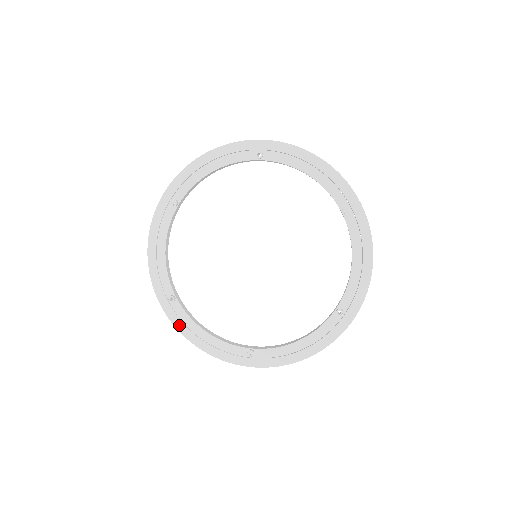
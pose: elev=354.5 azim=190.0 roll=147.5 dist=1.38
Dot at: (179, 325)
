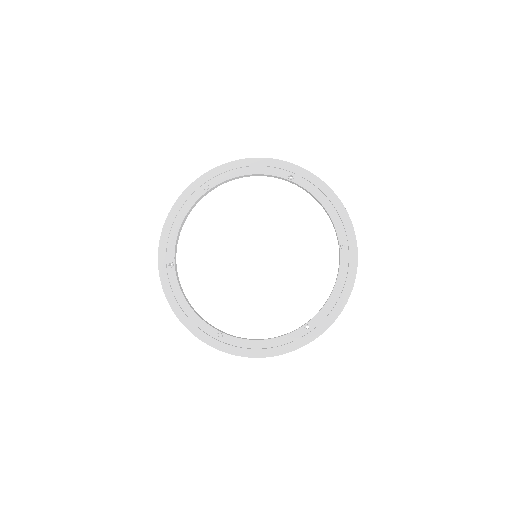
Dot at: (167, 289)
